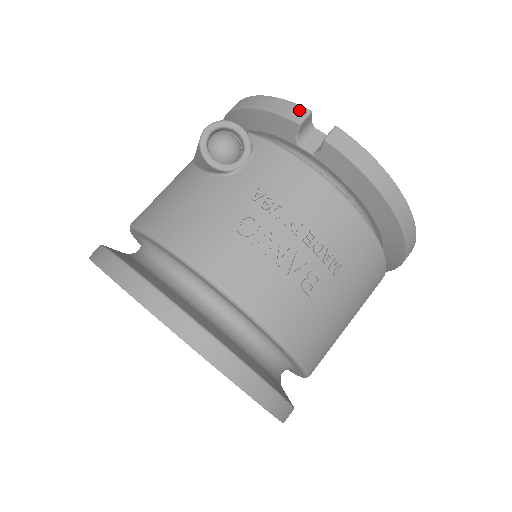
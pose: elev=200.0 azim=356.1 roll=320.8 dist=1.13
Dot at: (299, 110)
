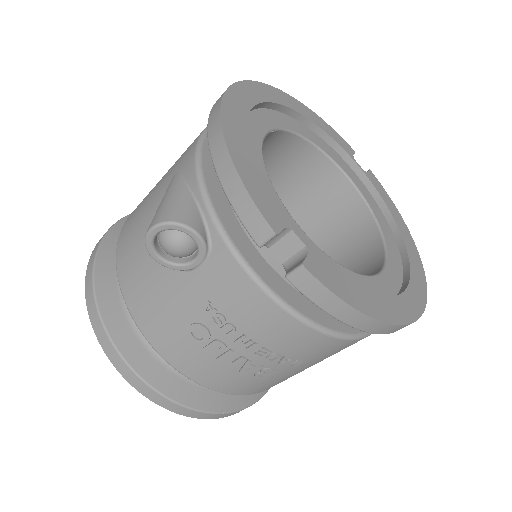
Dot at: (262, 227)
